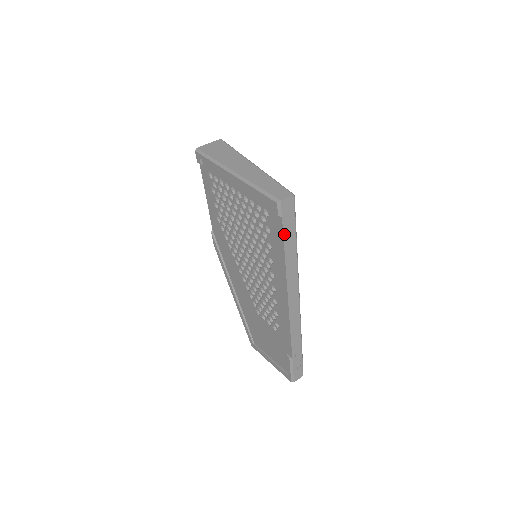
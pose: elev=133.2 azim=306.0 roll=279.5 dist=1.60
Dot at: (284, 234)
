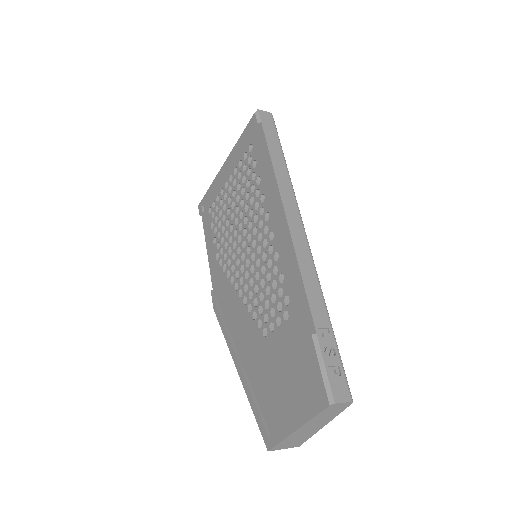
Dot at: (267, 139)
